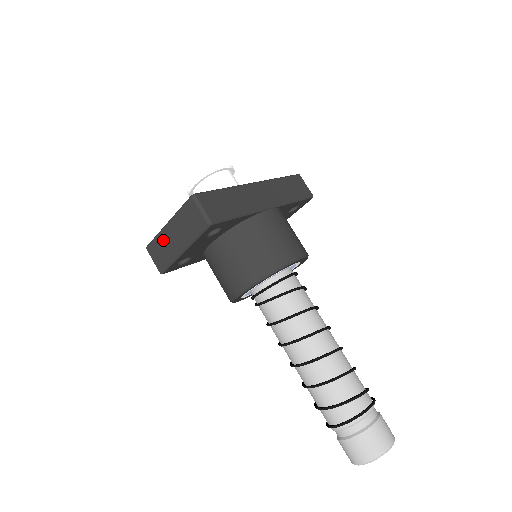
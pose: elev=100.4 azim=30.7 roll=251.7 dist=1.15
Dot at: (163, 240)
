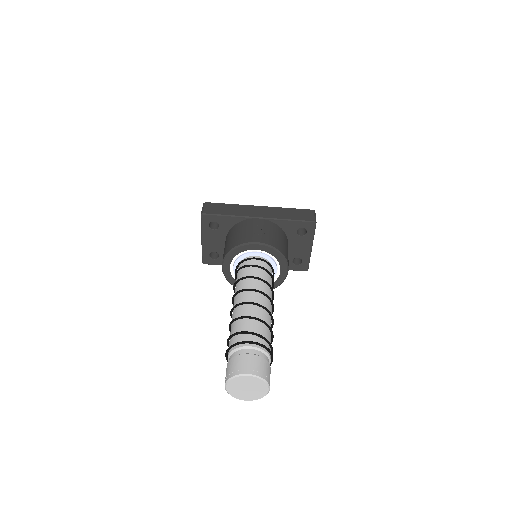
Dot at: occluded
